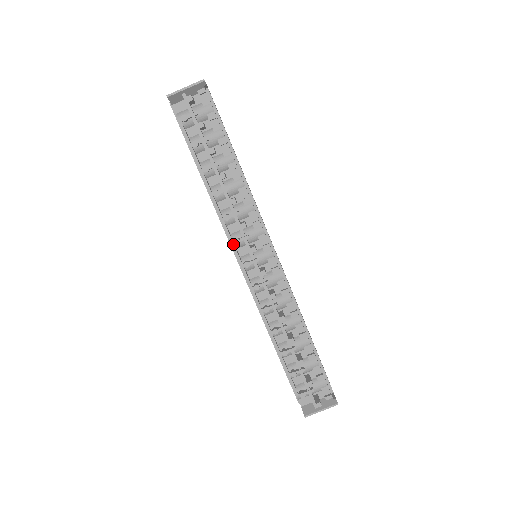
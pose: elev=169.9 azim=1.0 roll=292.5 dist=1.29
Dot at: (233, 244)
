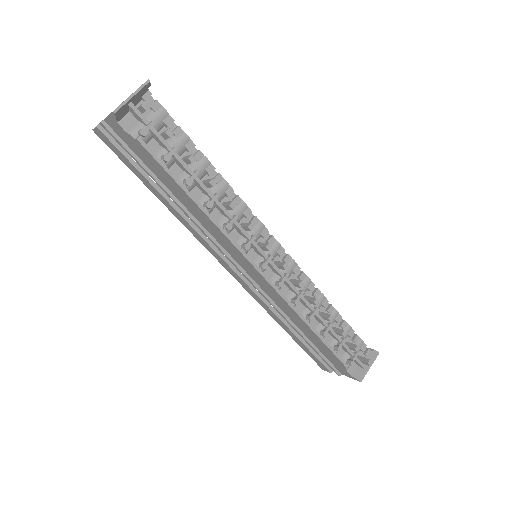
Dot at: (243, 252)
